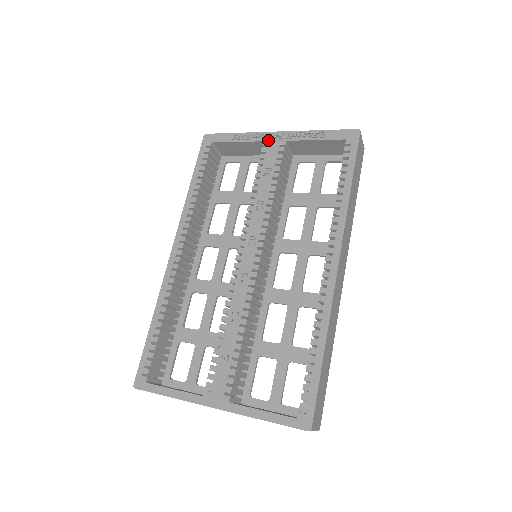
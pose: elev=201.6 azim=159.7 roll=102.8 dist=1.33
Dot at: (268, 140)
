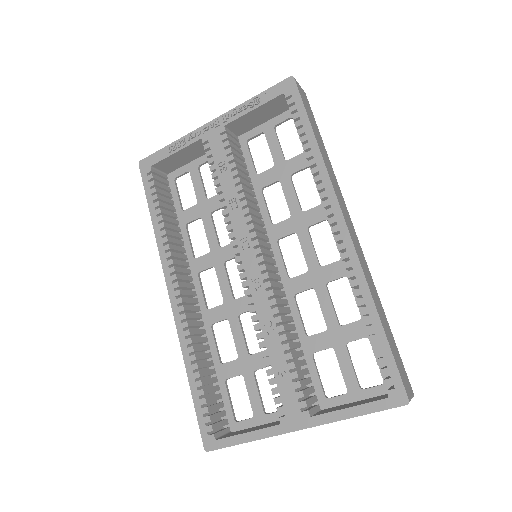
Dot at: (206, 135)
